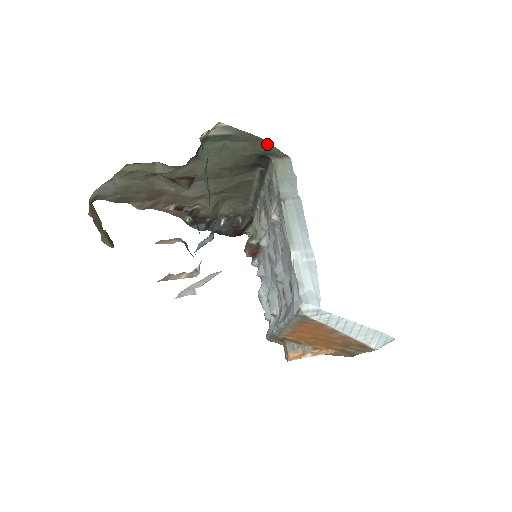
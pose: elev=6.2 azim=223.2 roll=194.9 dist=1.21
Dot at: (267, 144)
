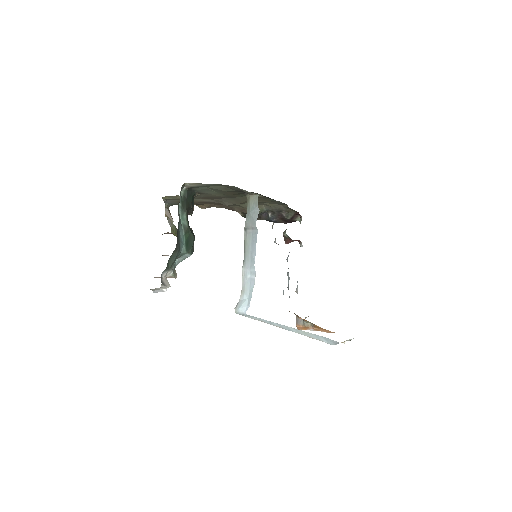
Dot at: (236, 187)
